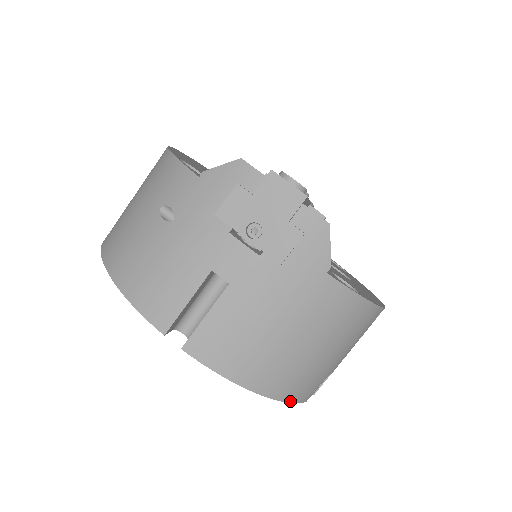
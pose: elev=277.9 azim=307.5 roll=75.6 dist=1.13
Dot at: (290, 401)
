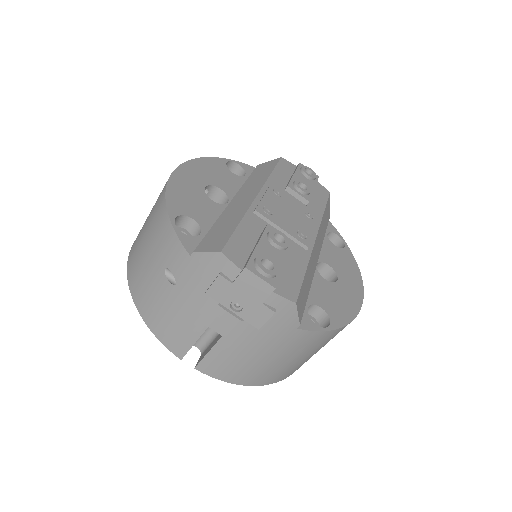
Dot at: (281, 380)
